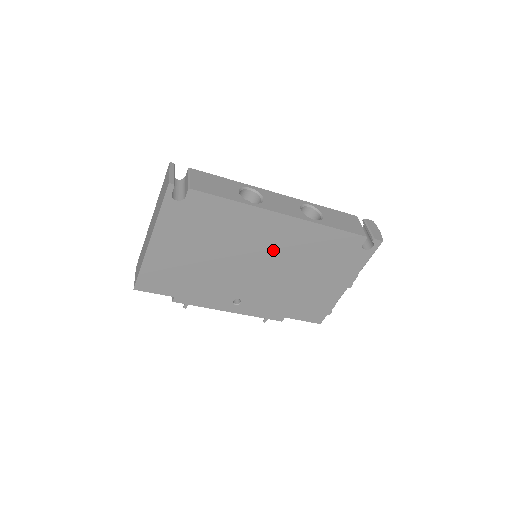
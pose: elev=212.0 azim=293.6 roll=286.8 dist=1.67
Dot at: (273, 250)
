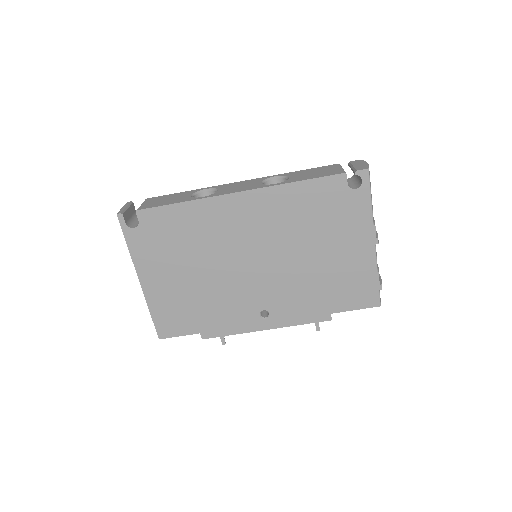
Dot at: (256, 237)
